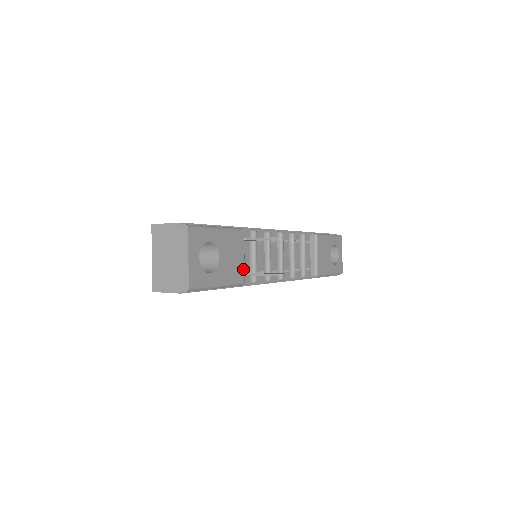
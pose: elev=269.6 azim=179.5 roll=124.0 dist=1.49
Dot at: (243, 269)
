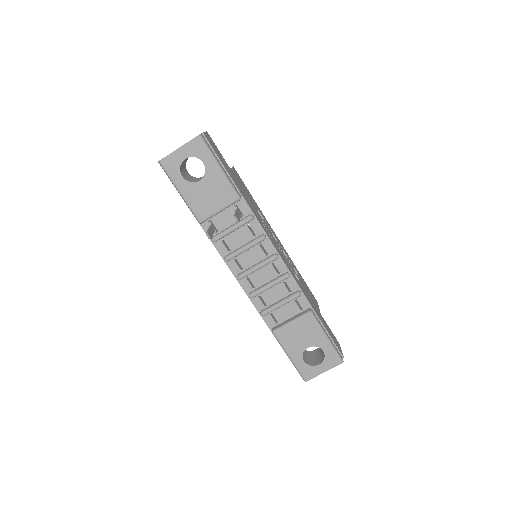
Dot at: (210, 214)
